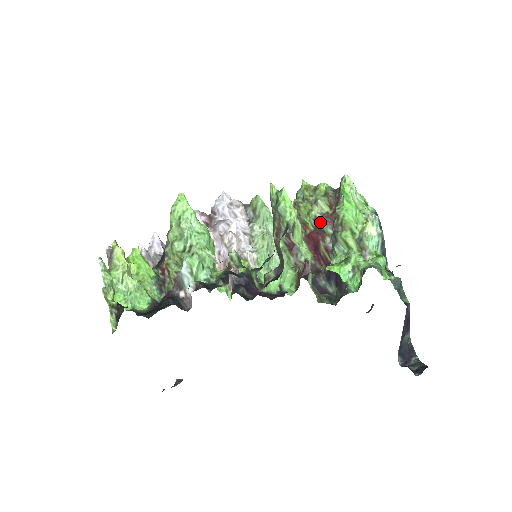
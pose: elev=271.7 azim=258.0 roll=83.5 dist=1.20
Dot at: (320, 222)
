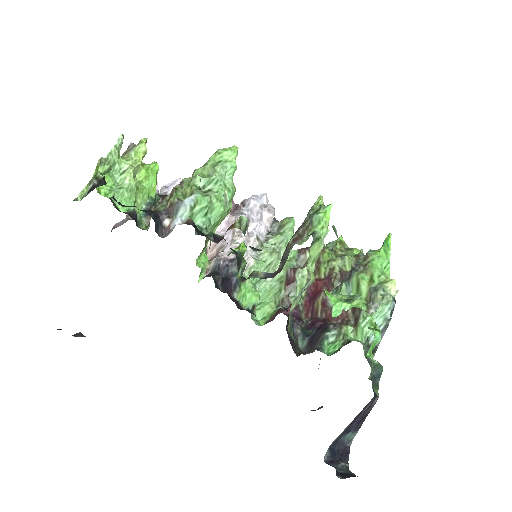
Dot at: (335, 274)
